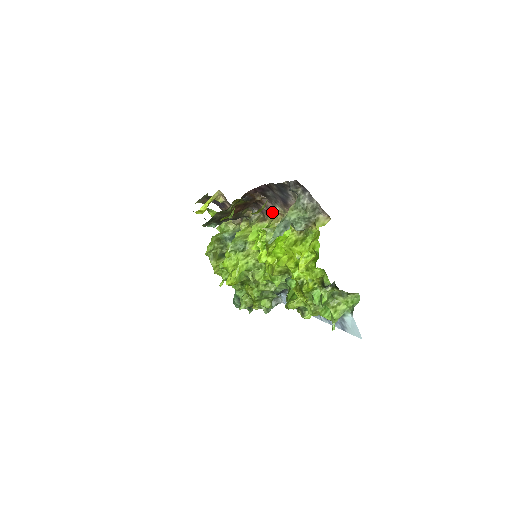
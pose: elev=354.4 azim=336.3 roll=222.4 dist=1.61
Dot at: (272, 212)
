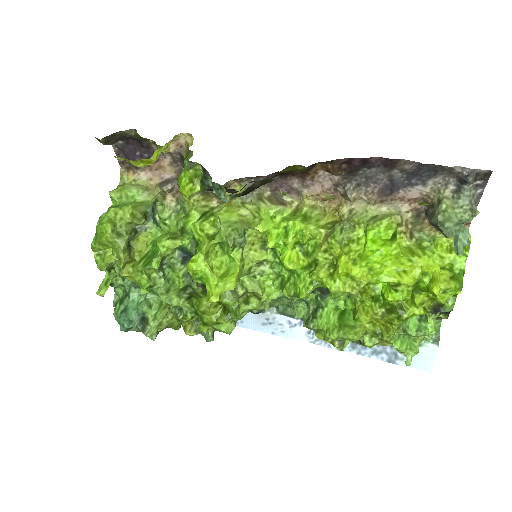
Dot at: (316, 195)
